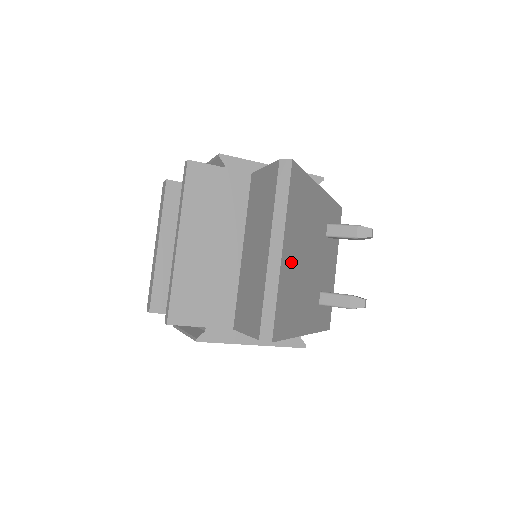
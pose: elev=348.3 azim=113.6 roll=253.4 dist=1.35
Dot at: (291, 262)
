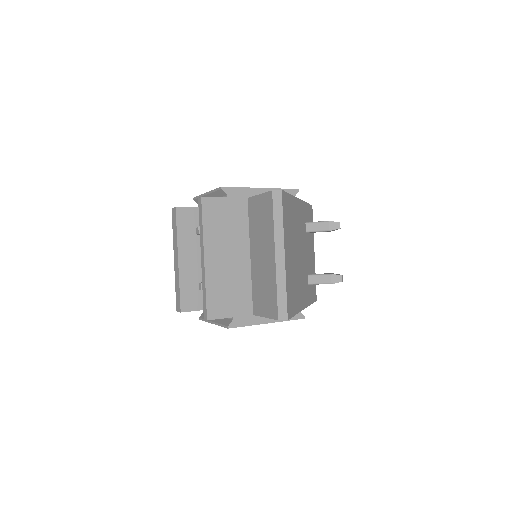
Dot at: (290, 261)
